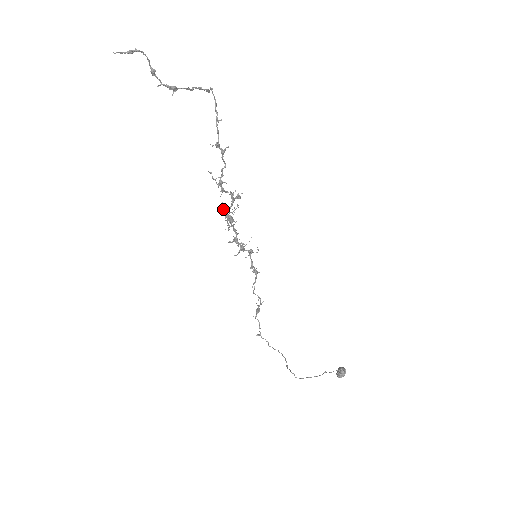
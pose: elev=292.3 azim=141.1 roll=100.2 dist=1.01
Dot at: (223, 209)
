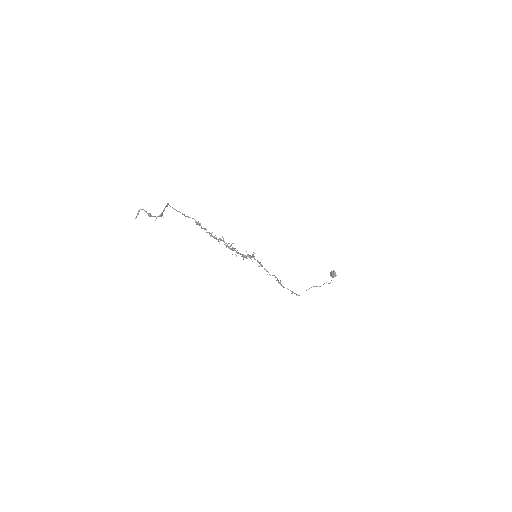
Dot at: occluded
